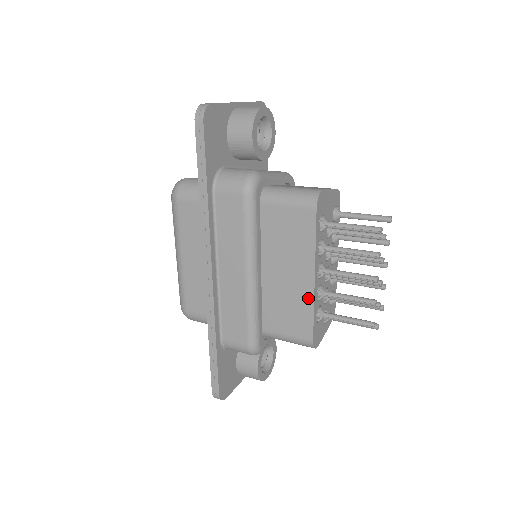
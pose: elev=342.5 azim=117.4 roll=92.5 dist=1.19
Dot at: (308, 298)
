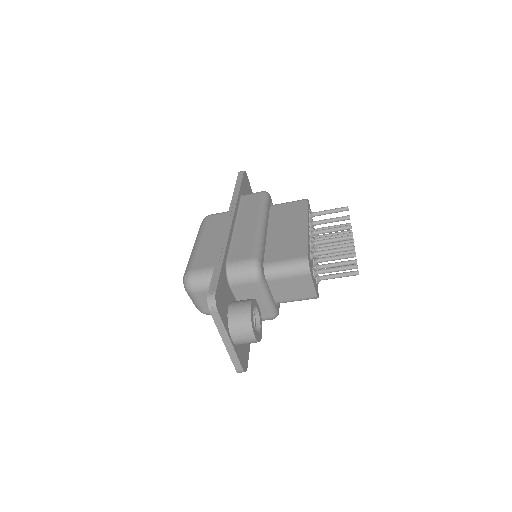
Dot at: (303, 235)
